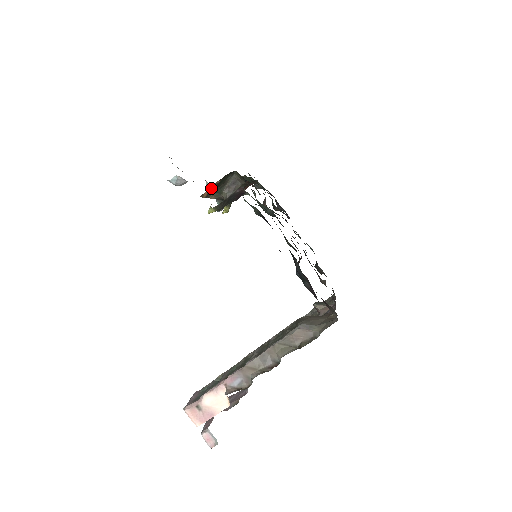
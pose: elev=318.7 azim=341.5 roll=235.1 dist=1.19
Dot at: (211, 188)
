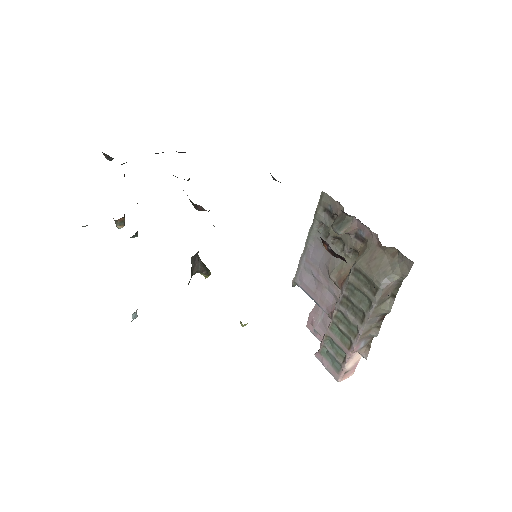
Dot at: occluded
